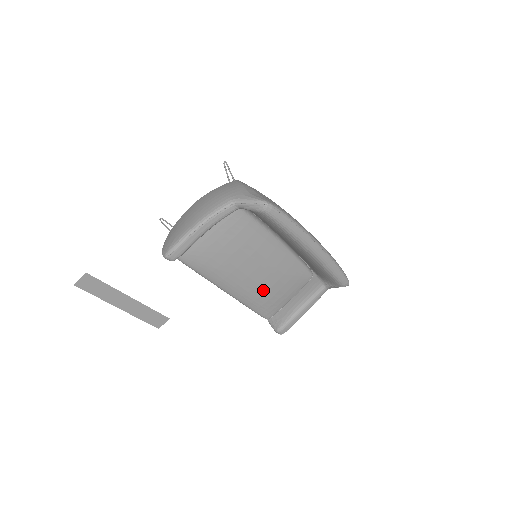
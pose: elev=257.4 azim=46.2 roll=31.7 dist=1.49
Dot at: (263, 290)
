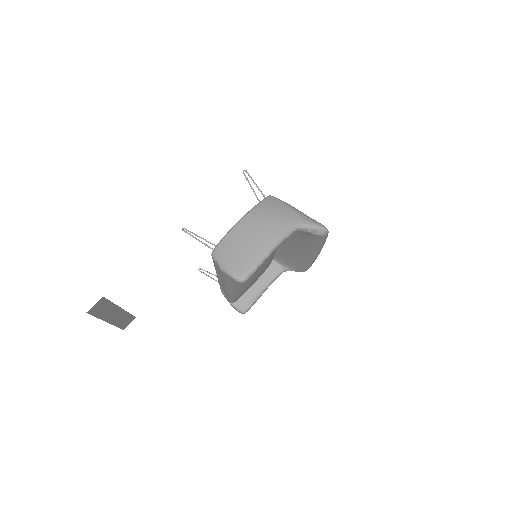
Dot at: (251, 283)
